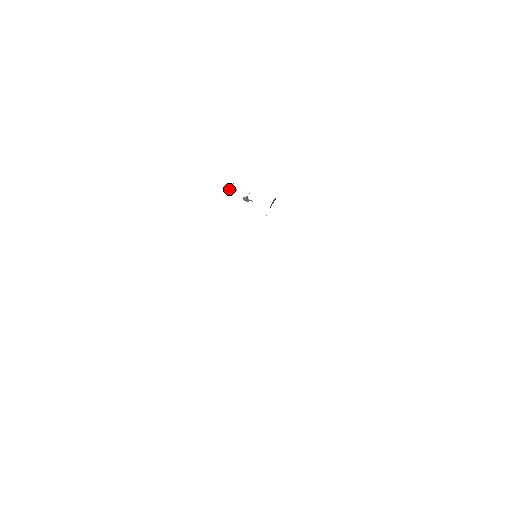
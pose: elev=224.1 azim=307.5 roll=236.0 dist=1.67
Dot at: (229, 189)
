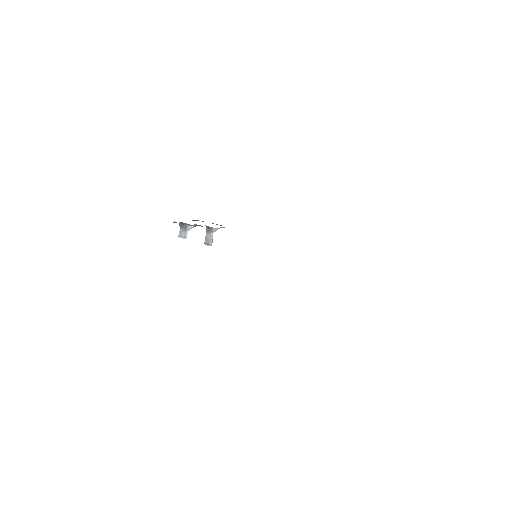
Dot at: (180, 237)
